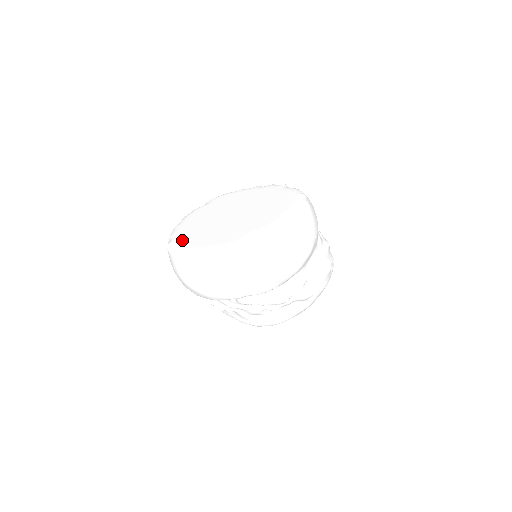
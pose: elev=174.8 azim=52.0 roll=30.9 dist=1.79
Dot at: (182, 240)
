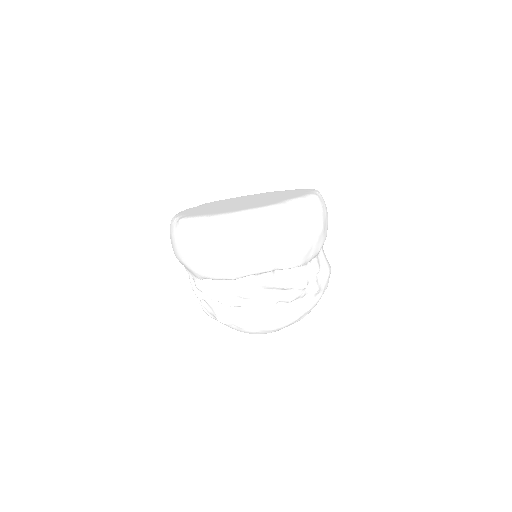
Dot at: (199, 214)
